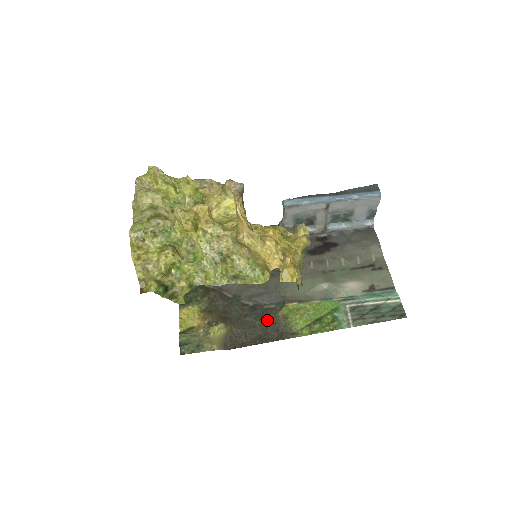
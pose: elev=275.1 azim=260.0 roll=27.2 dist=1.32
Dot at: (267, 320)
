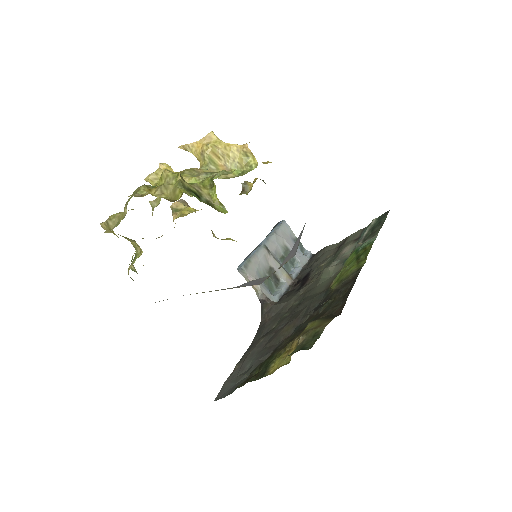
Dot at: (333, 295)
